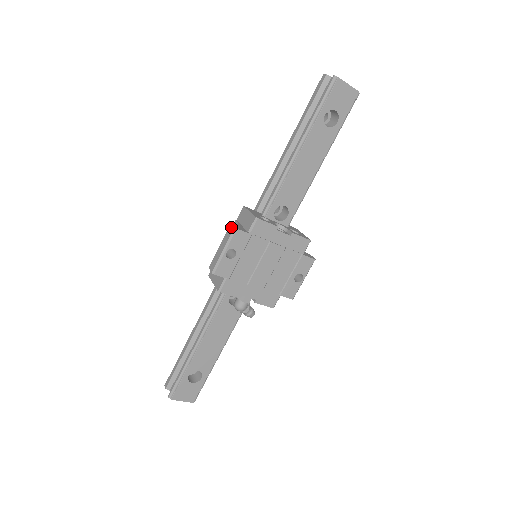
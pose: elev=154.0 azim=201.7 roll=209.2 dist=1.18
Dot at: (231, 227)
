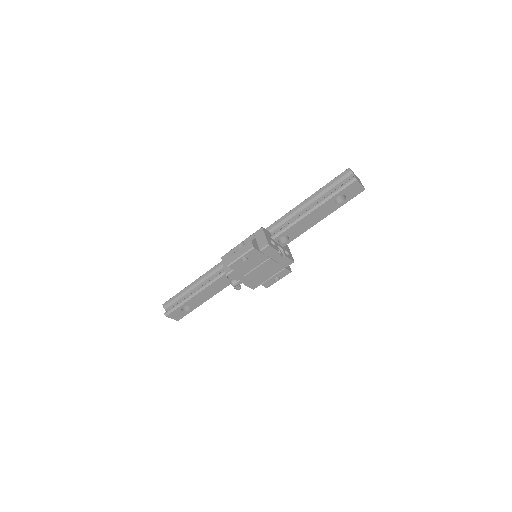
Dot at: (251, 244)
